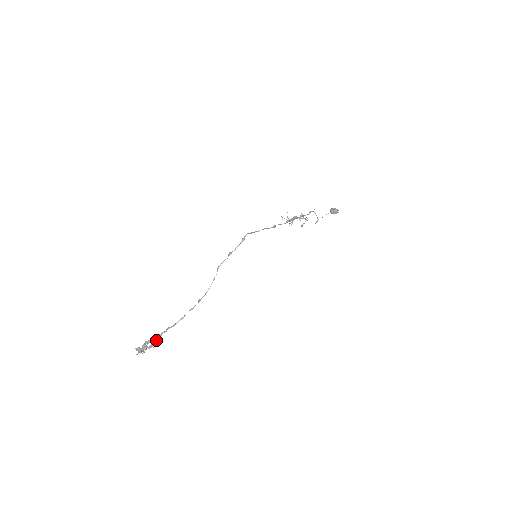
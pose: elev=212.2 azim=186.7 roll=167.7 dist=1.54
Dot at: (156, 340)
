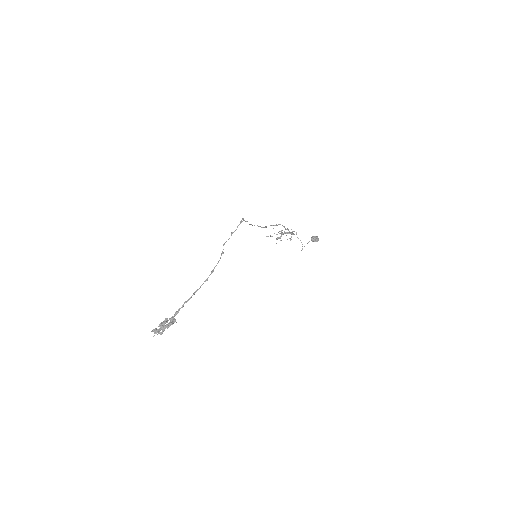
Dot at: (173, 318)
